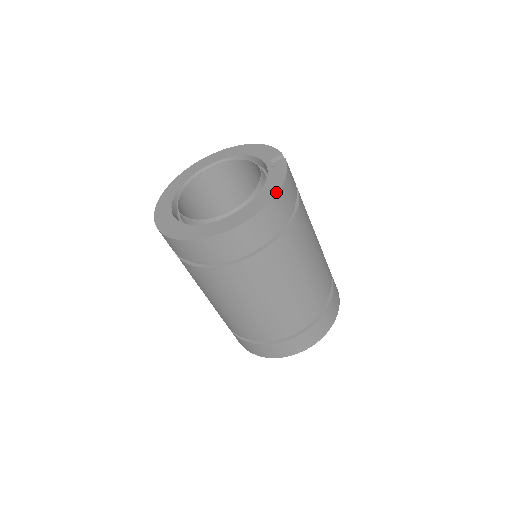
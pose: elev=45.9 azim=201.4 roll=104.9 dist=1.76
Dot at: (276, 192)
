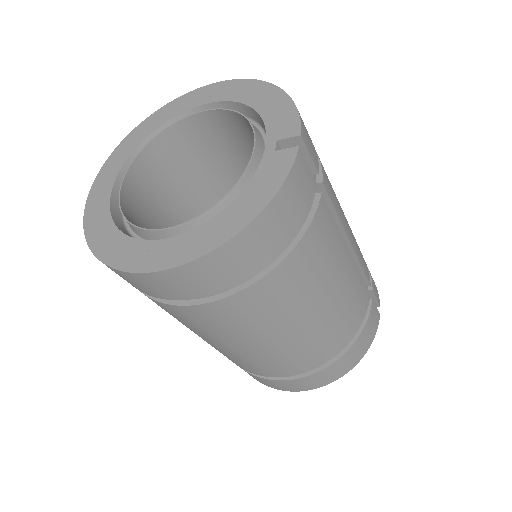
Dot at: (240, 228)
